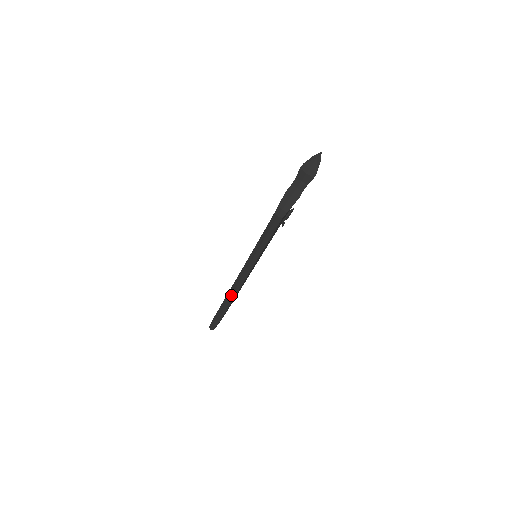
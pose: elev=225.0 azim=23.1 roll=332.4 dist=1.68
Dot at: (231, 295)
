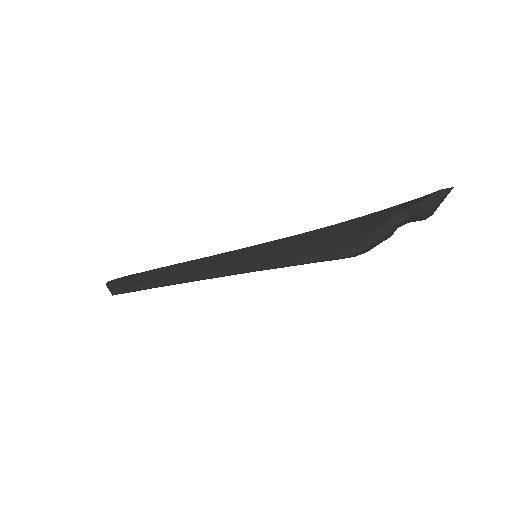
Dot at: (183, 282)
